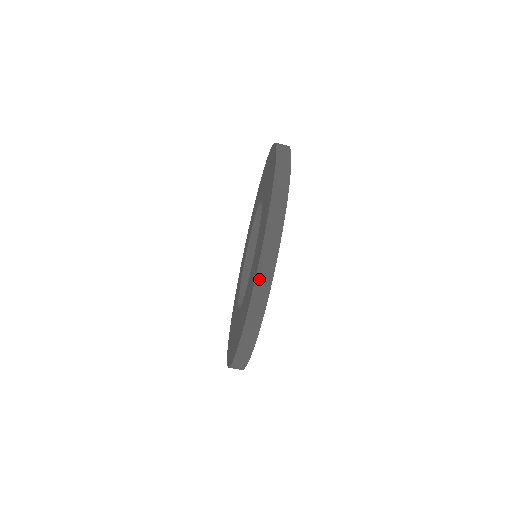
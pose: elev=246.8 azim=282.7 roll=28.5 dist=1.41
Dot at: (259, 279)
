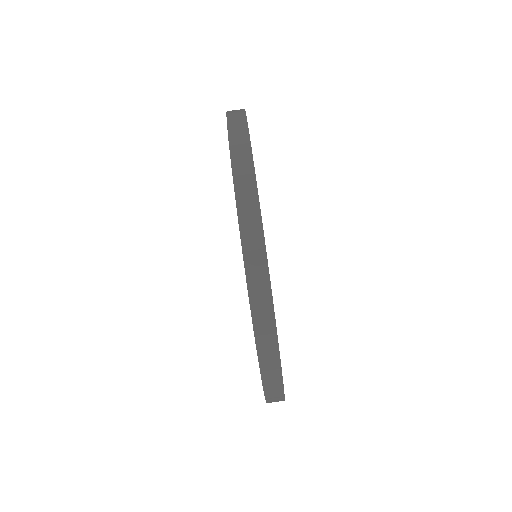
Dot at: (263, 359)
